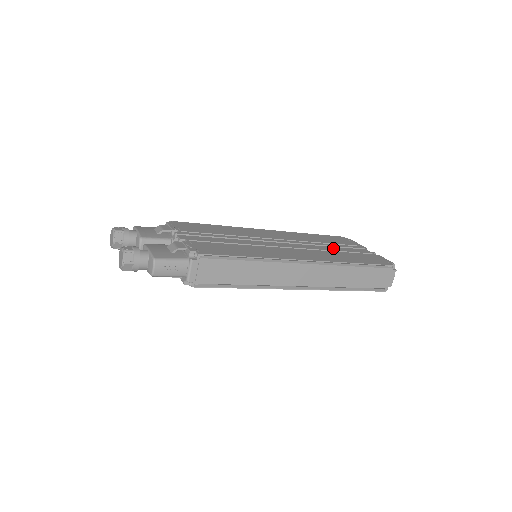
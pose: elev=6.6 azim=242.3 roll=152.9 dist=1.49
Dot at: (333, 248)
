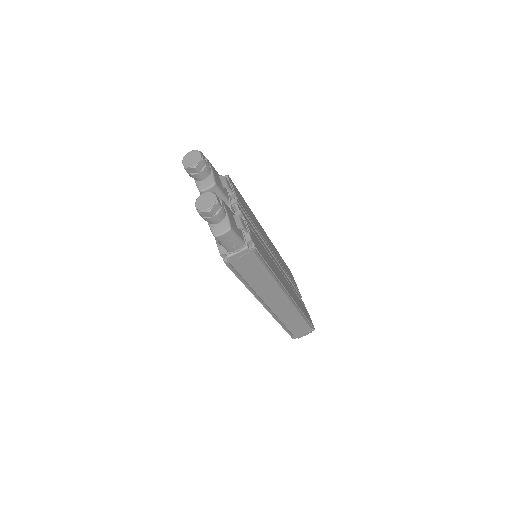
Dot at: occluded
